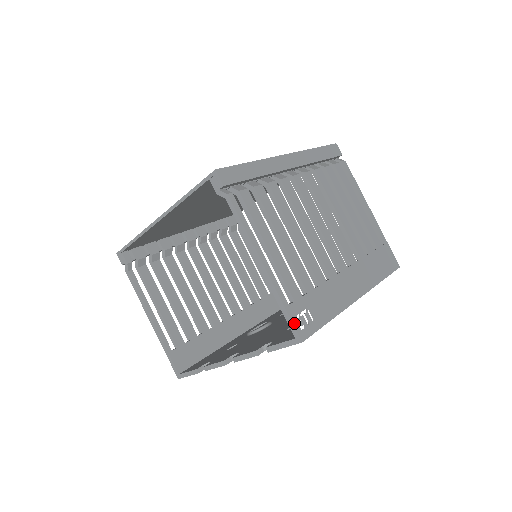
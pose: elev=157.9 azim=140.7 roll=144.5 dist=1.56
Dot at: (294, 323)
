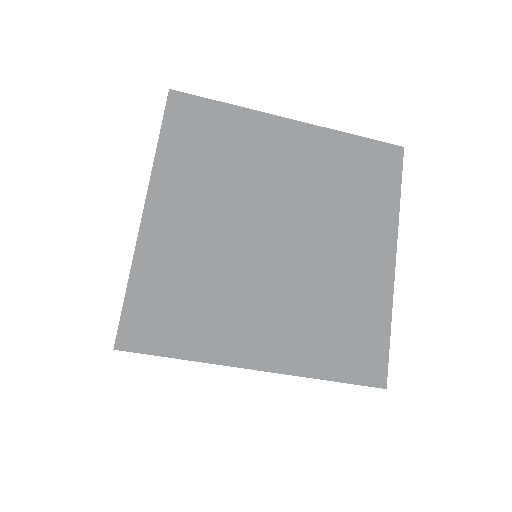
Dot at: occluded
